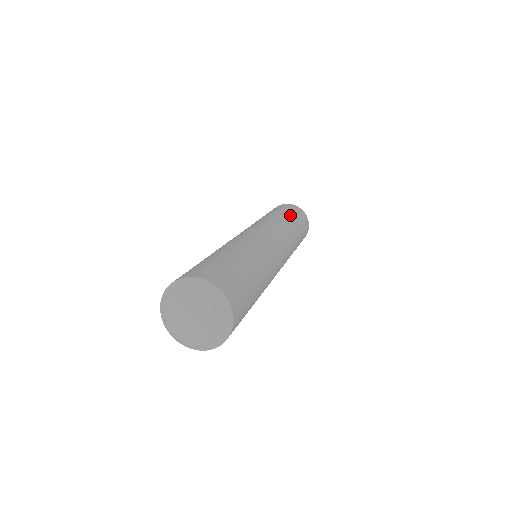
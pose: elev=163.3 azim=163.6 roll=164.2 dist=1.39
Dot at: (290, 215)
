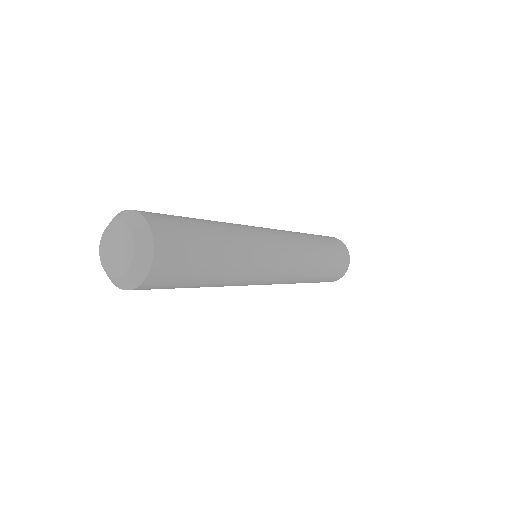
Dot at: occluded
